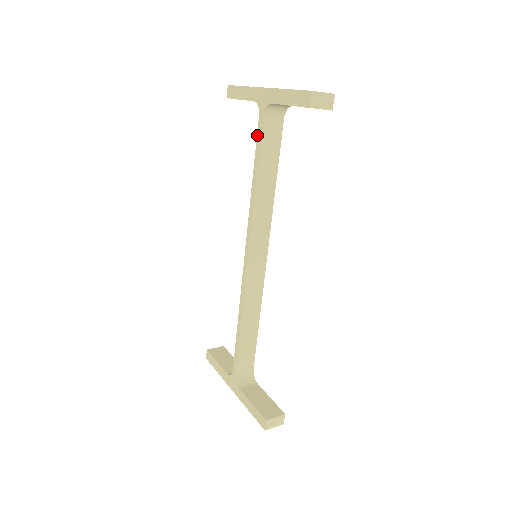
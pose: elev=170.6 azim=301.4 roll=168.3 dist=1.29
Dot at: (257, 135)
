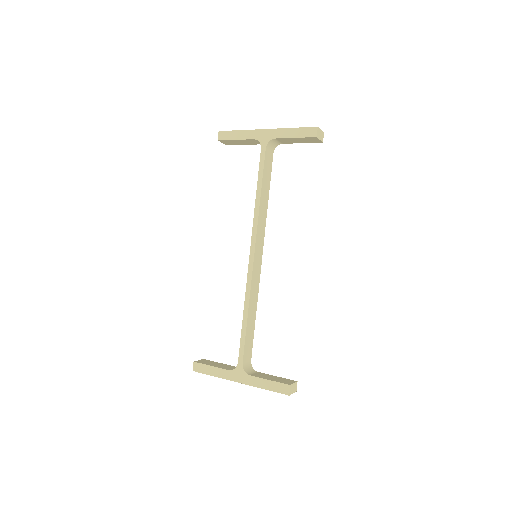
Dot at: (260, 161)
